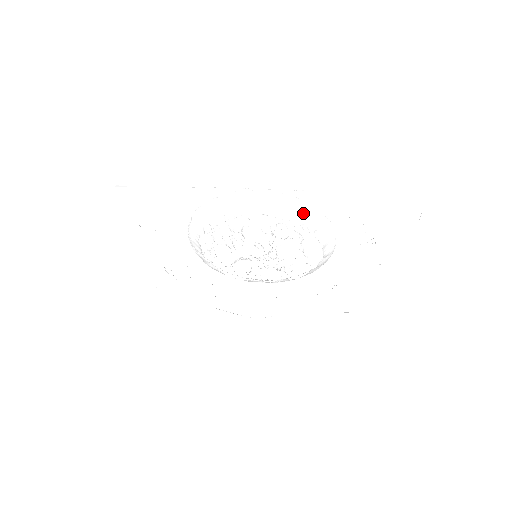
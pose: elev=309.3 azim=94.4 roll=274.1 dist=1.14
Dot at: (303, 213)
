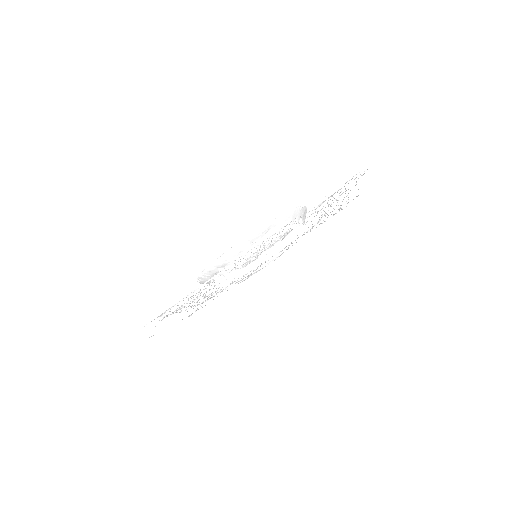
Dot at: (280, 224)
